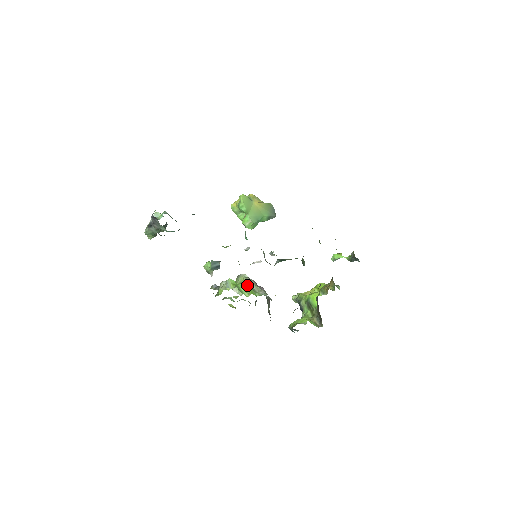
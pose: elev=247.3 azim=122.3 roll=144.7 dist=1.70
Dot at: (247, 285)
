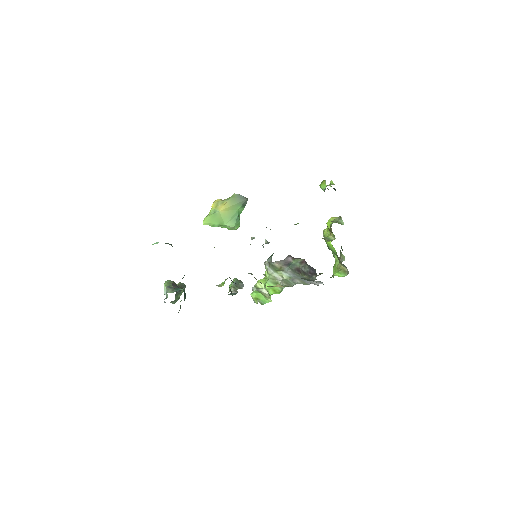
Dot at: (269, 283)
